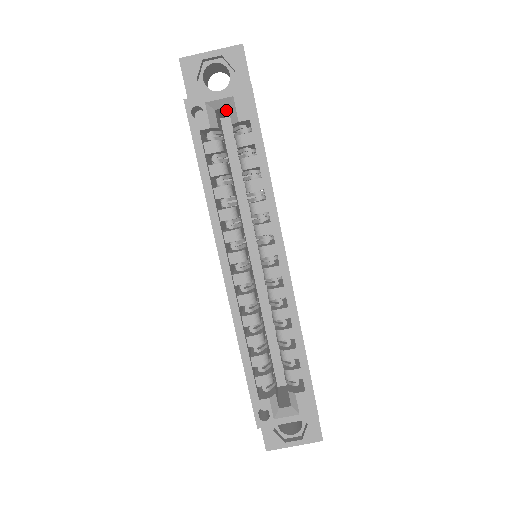
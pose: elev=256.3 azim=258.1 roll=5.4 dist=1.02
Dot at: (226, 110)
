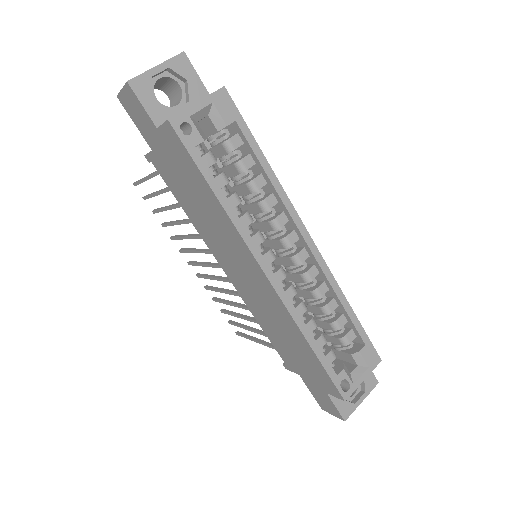
Dot at: (199, 121)
